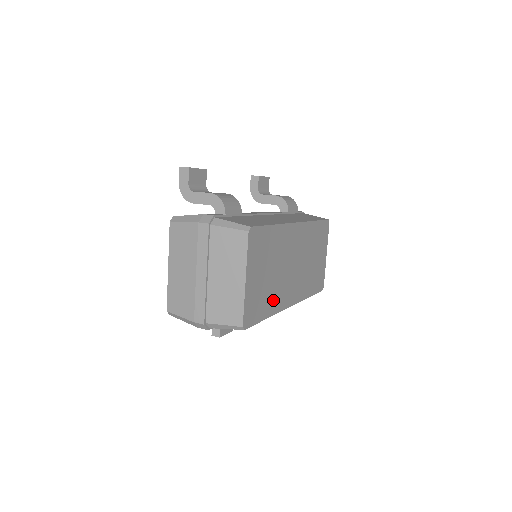
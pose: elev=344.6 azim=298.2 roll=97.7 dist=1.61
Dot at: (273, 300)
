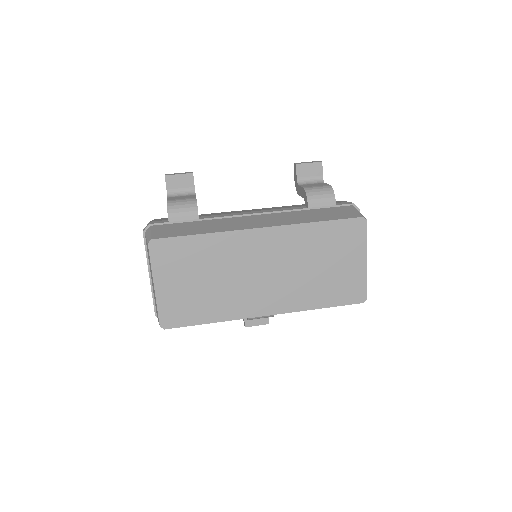
Dot at: (220, 307)
